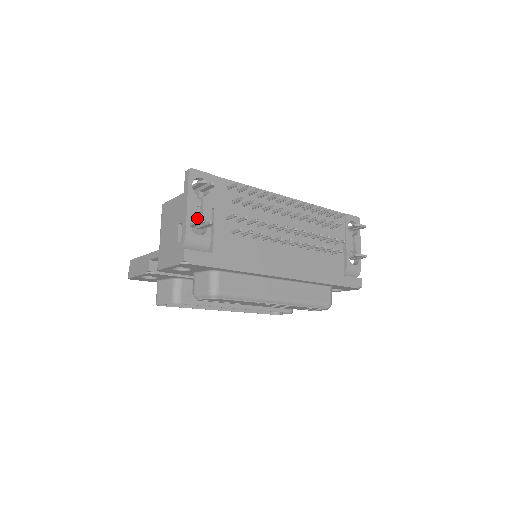
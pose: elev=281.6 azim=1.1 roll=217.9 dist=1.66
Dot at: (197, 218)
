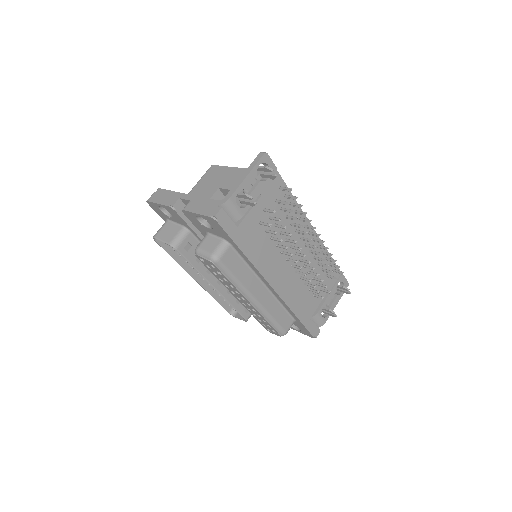
Dot at: (245, 192)
